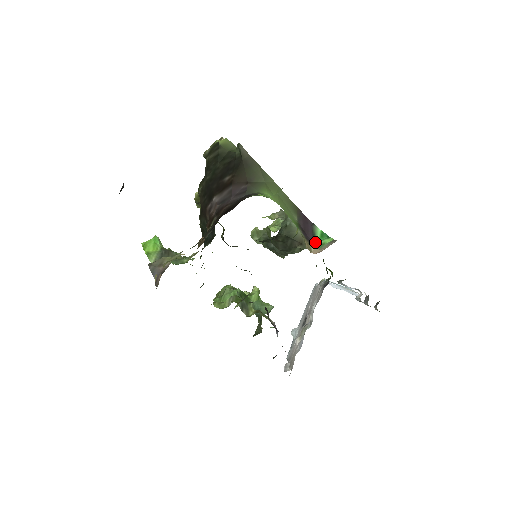
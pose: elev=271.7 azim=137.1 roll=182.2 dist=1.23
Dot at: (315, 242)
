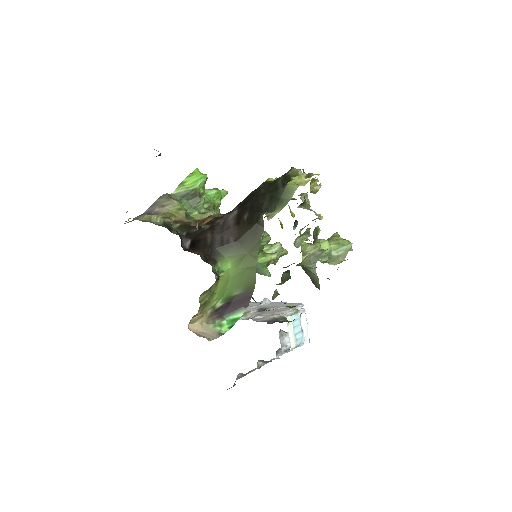
Dot at: (225, 317)
